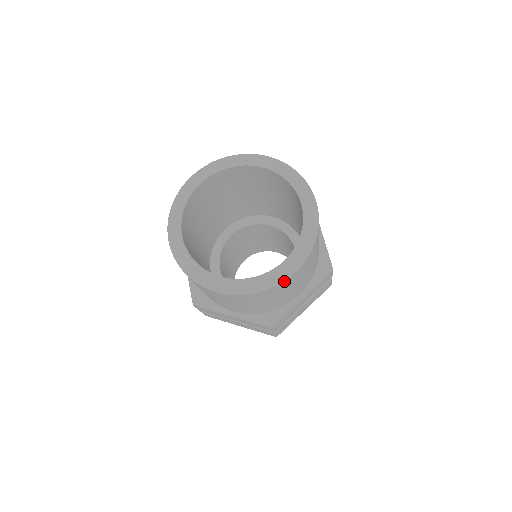
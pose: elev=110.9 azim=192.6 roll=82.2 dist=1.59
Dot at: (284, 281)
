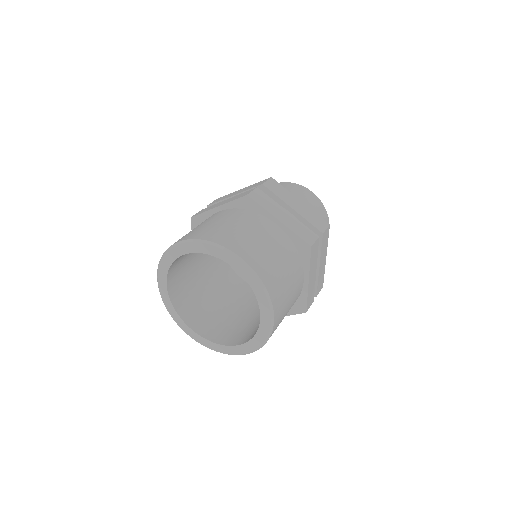
Dot at: (273, 329)
